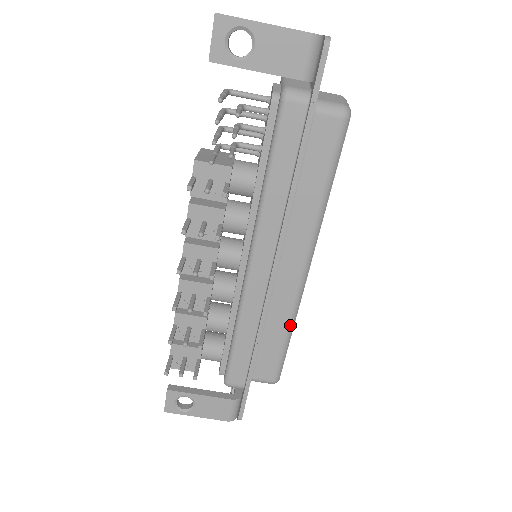
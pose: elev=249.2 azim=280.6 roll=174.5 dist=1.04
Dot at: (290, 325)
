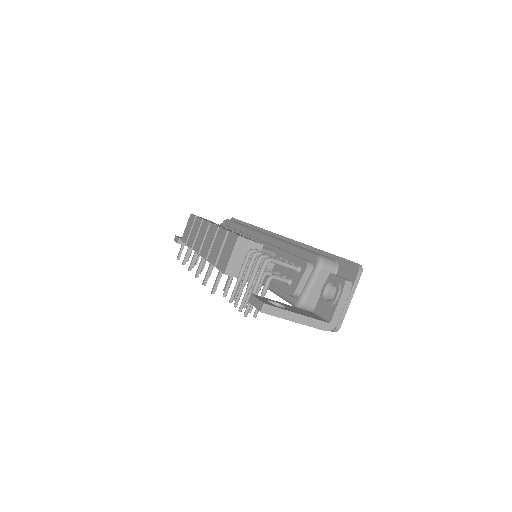
Dot at: occluded
